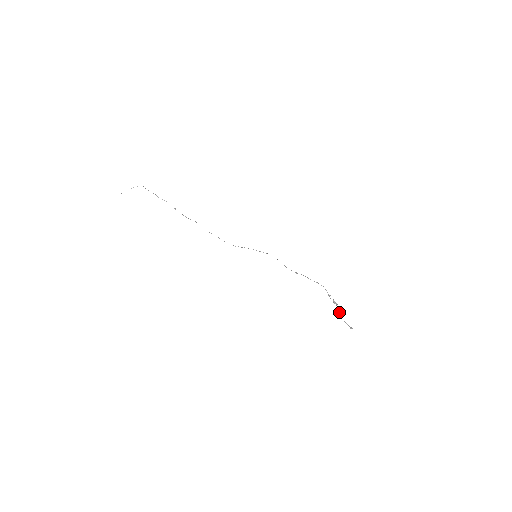
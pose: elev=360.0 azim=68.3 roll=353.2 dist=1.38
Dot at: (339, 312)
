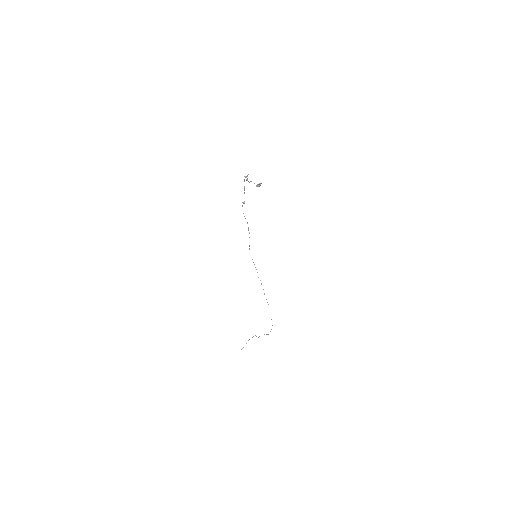
Dot at: (256, 186)
